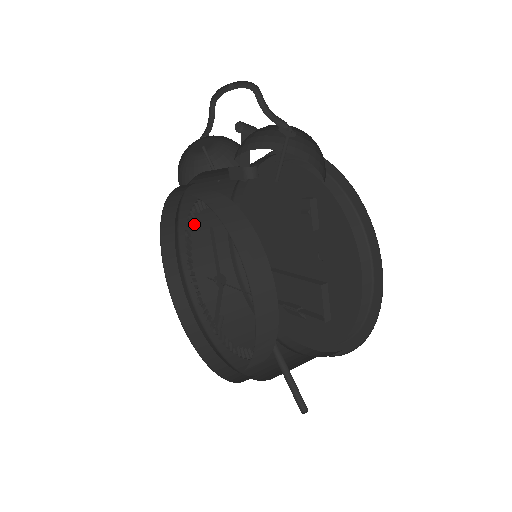
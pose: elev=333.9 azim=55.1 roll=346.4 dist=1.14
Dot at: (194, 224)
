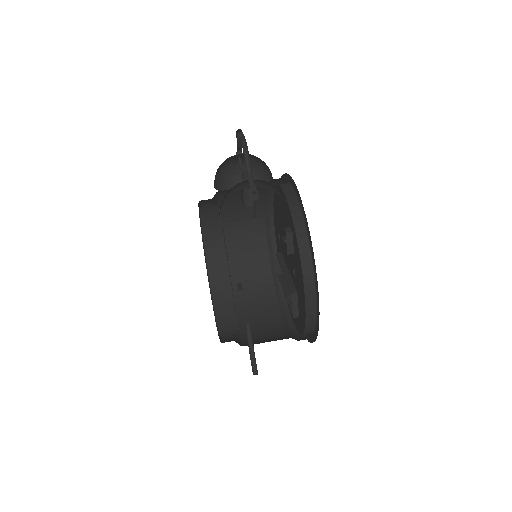
Dot at: (234, 211)
